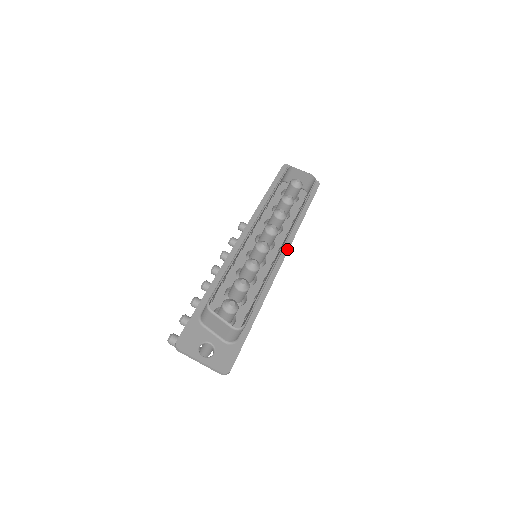
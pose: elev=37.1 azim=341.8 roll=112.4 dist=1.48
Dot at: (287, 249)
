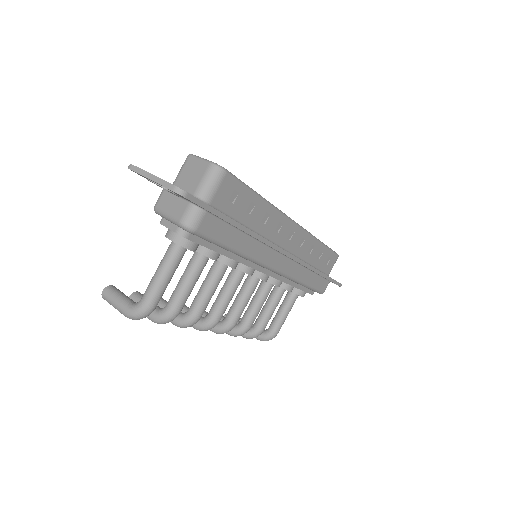
Dot at: (295, 257)
